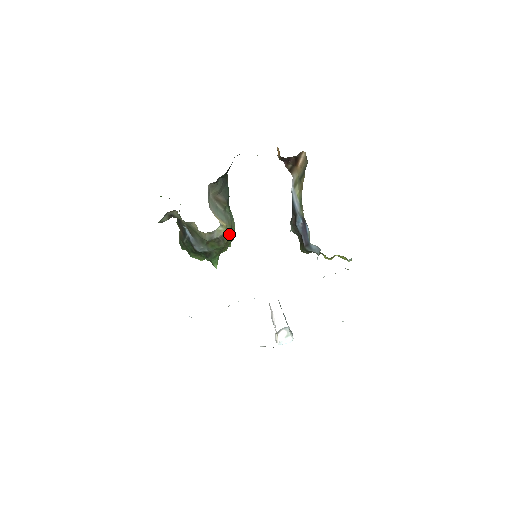
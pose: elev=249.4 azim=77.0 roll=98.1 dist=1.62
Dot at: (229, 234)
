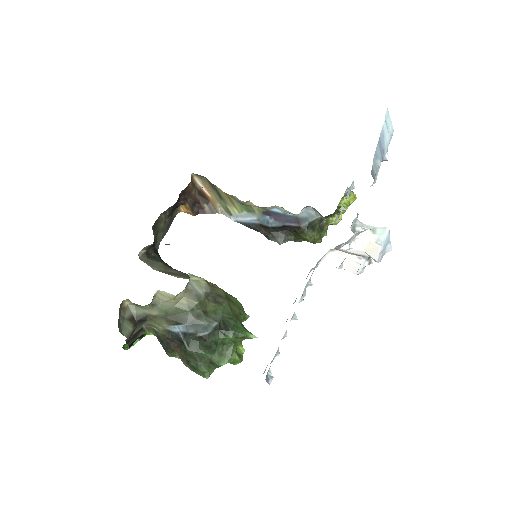
Dot at: (219, 288)
